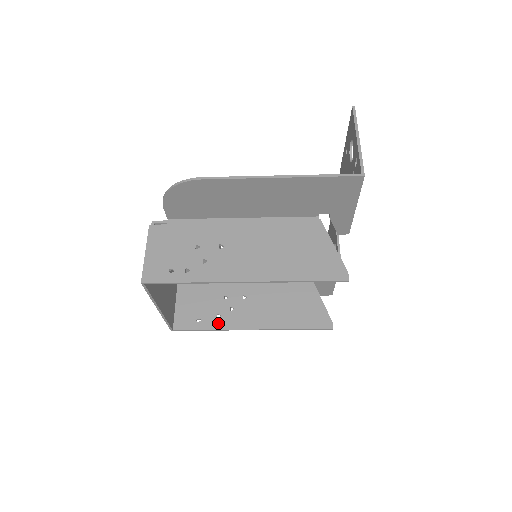
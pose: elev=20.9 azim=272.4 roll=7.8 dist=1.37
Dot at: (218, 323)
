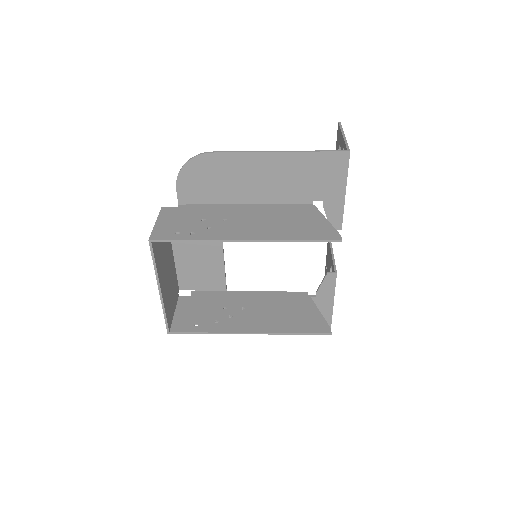
Dot at: (216, 327)
